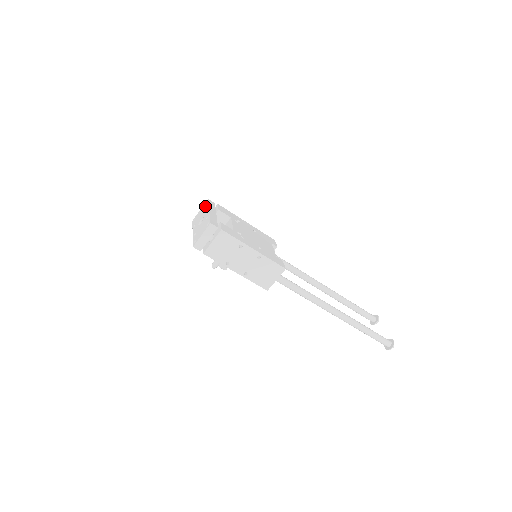
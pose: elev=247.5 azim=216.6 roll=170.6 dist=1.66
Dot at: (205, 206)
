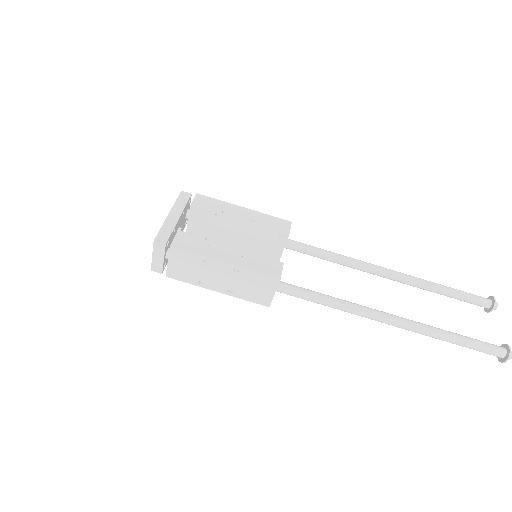
Dot at: occluded
